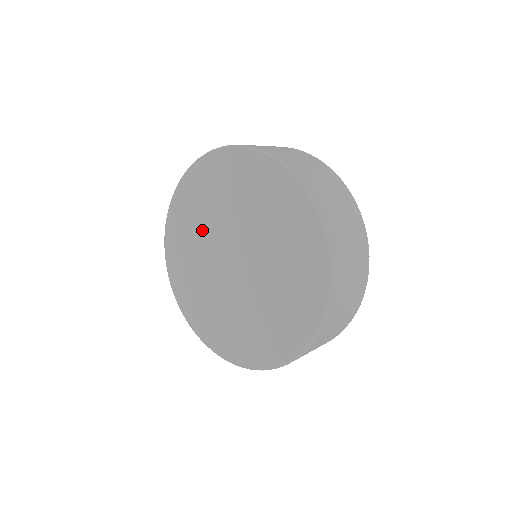
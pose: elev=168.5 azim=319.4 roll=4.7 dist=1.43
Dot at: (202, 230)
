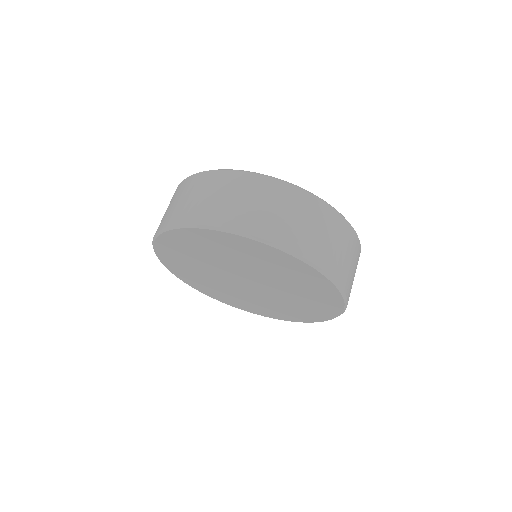
Dot at: (235, 261)
